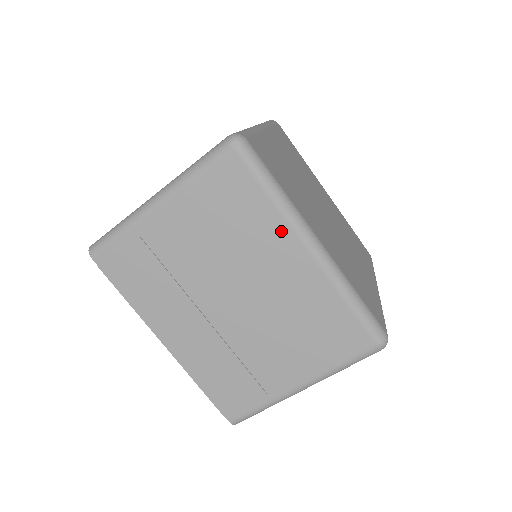
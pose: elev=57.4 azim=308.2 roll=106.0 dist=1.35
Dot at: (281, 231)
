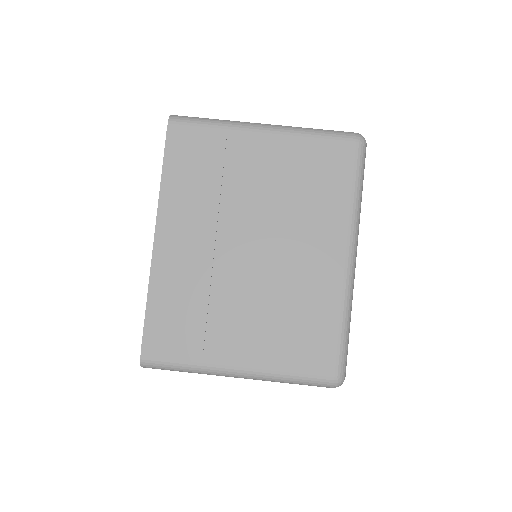
Dot at: (339, 225)
